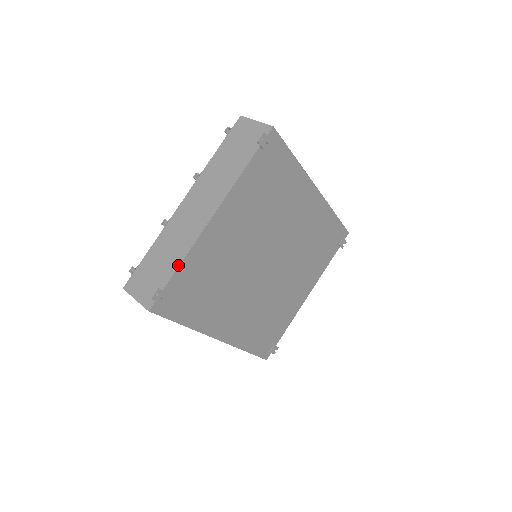
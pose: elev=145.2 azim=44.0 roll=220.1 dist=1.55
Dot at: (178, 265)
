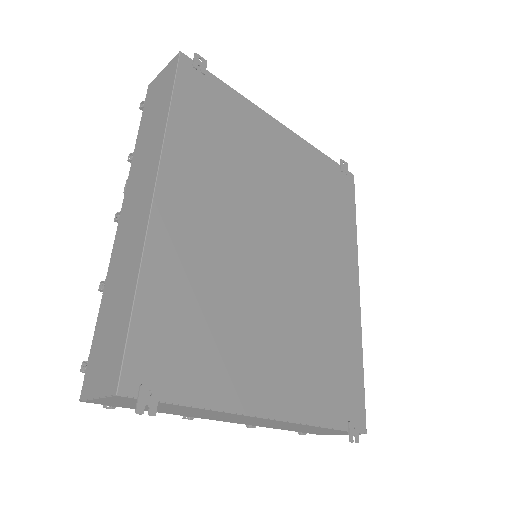
Dot at: (232, 89)
